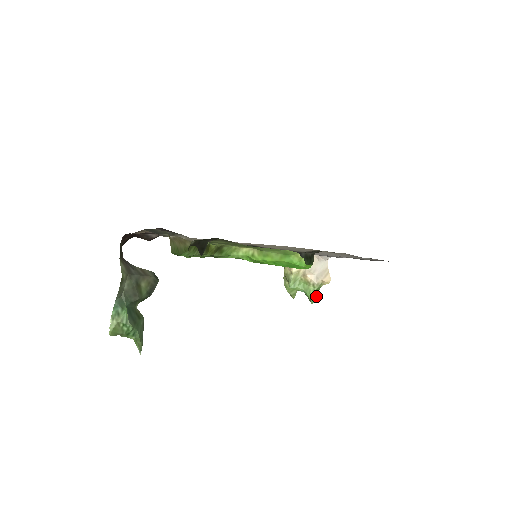
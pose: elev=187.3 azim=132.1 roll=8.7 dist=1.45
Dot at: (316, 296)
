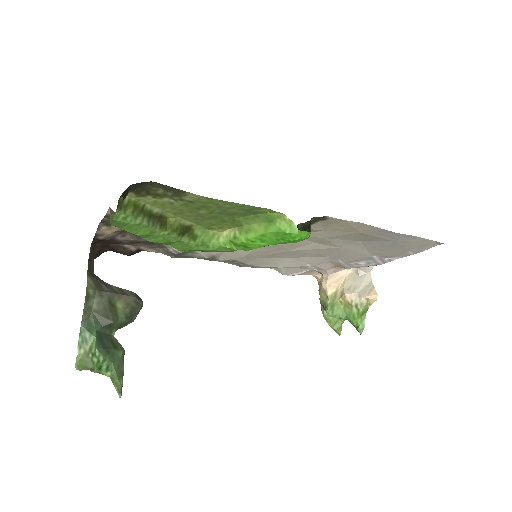
Dot at: (364, 322)
